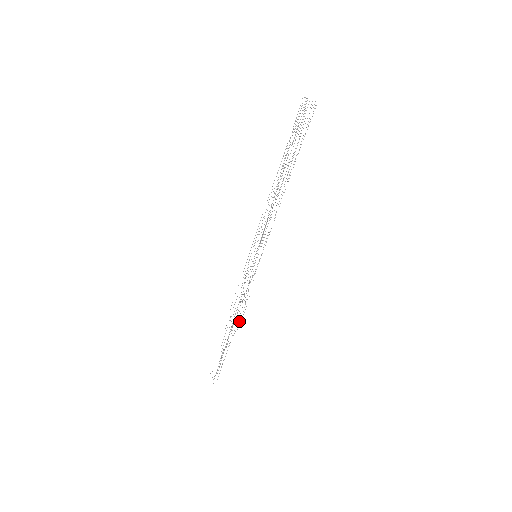
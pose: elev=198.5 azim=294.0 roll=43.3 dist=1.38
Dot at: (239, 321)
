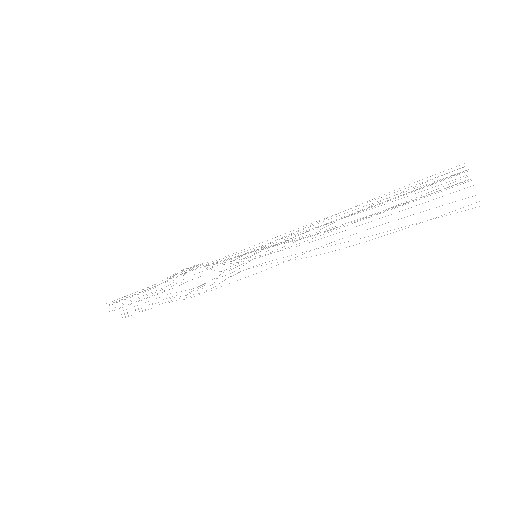
Dot at: occluded
